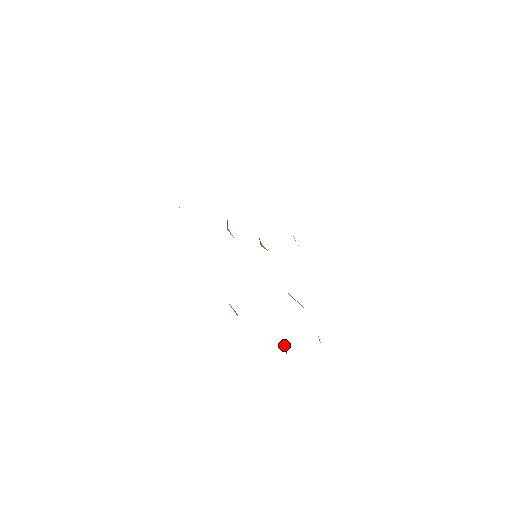
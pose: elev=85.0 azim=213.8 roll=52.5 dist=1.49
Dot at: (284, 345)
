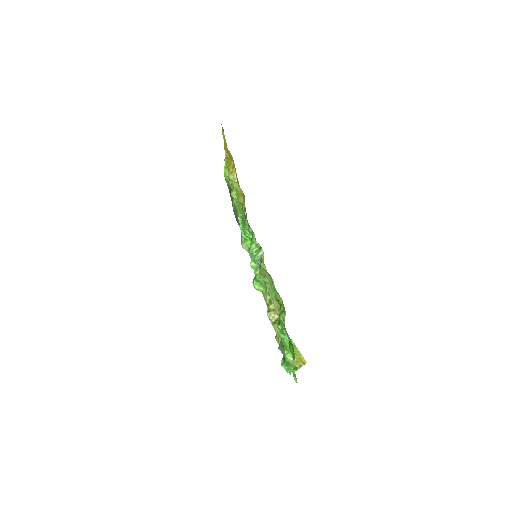
Dot at: occluded
